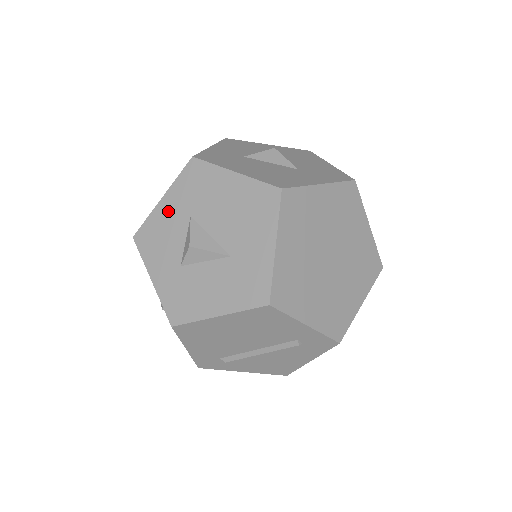
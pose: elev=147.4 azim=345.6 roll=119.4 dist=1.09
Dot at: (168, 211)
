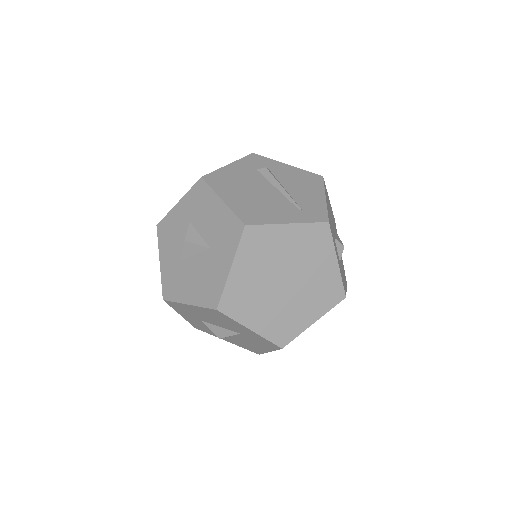
Dot at: (191, 320)
